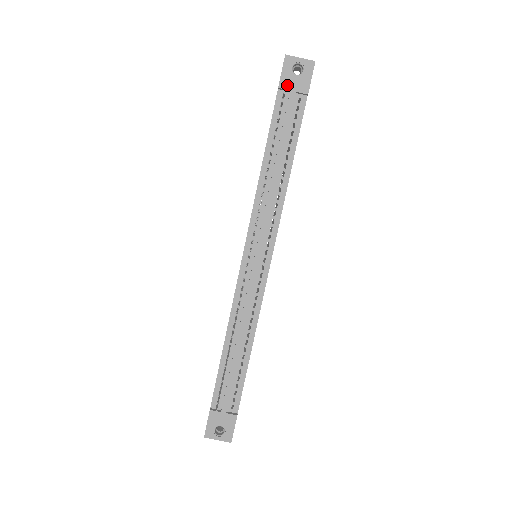
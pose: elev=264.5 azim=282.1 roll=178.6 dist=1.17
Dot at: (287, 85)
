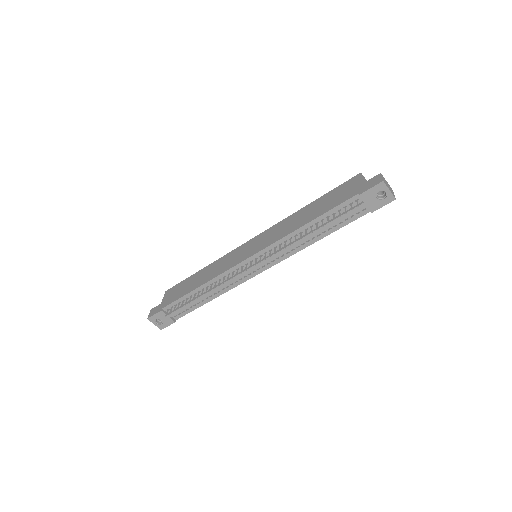
Dot at: (366, 198)
